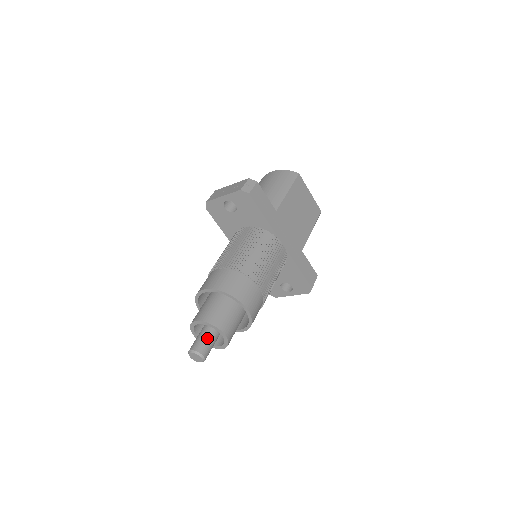
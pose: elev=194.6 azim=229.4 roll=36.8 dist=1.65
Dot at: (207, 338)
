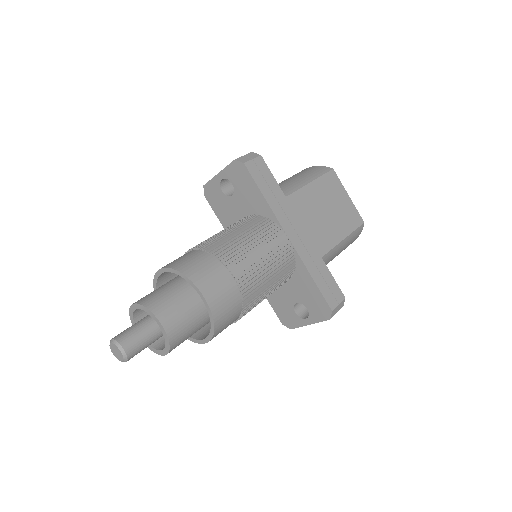
Dot at: (139, 328)
